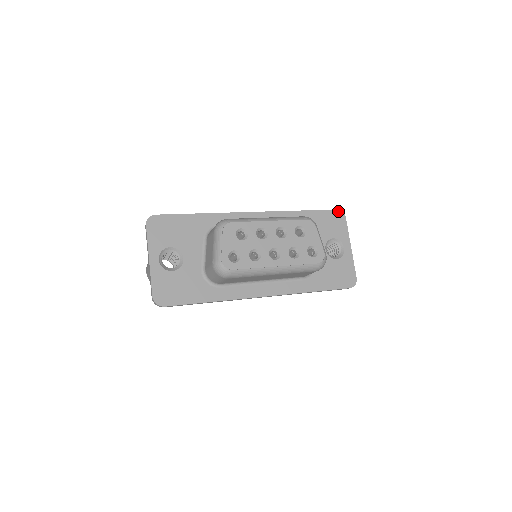
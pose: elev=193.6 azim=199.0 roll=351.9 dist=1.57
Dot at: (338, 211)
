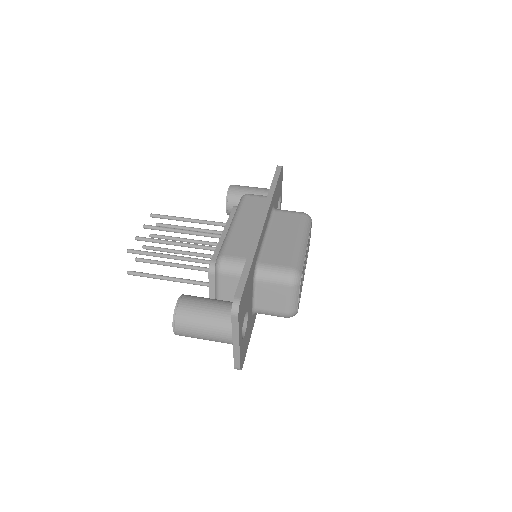
Dot at: (282, 168)
